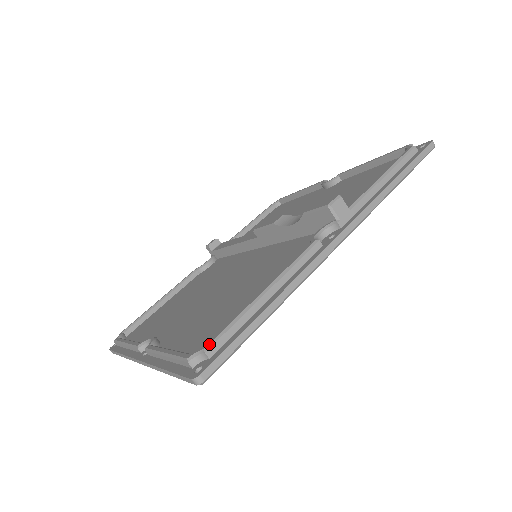
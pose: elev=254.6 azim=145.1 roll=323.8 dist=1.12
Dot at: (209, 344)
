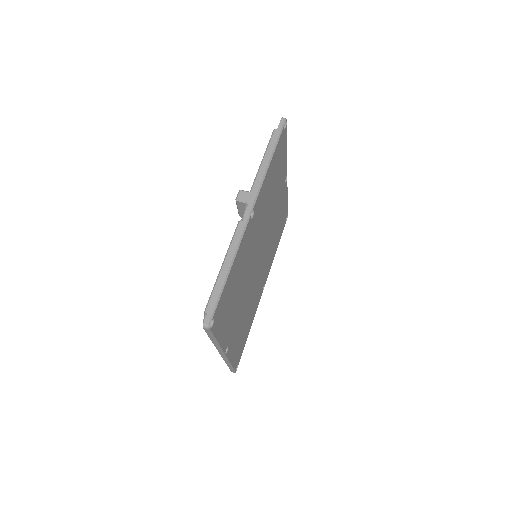
Dot at: (205, 308)
